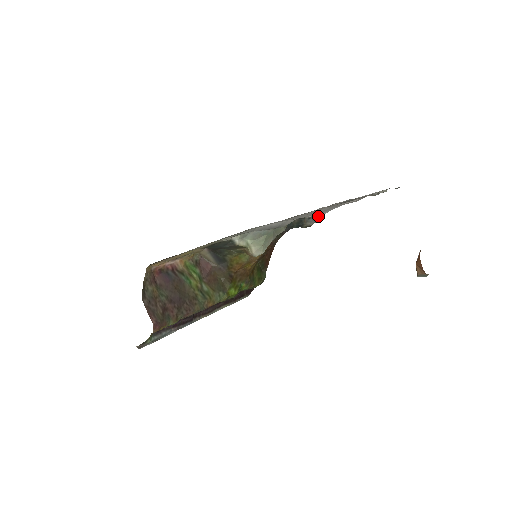
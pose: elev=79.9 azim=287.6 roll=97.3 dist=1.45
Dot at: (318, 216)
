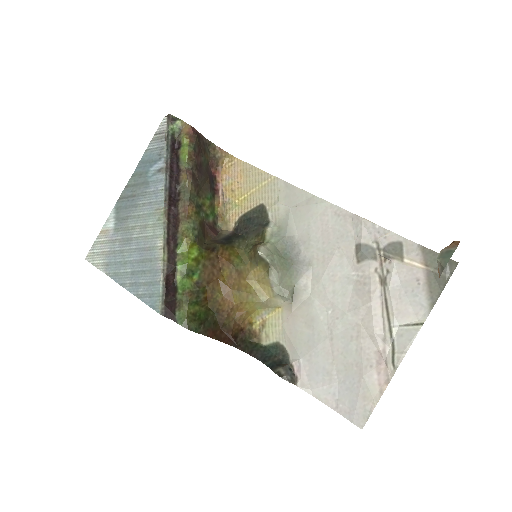
Dot at: (299, 380)
